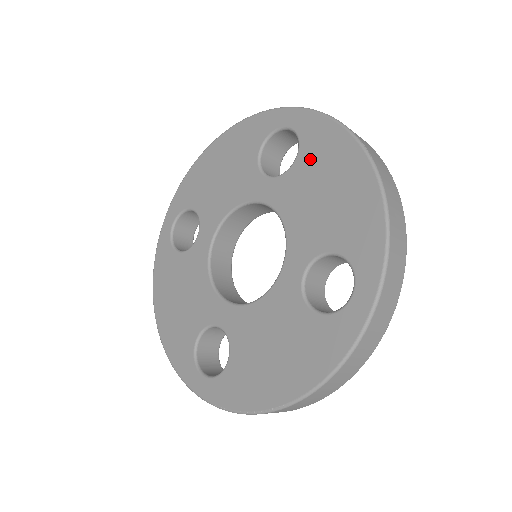
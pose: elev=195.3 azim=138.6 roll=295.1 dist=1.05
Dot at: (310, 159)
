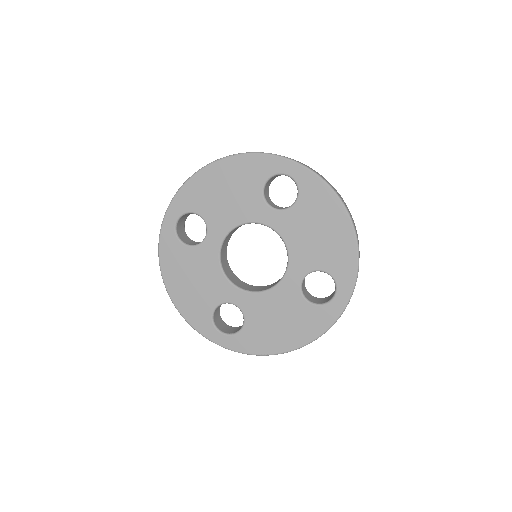
Dot at: (308, 206)
